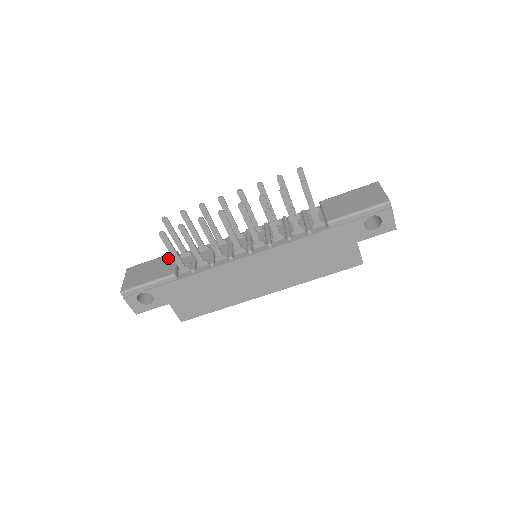
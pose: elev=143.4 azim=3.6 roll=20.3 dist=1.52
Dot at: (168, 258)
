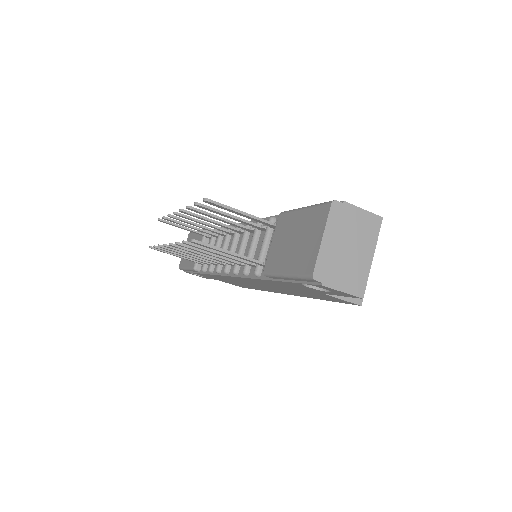
Dot at: (199, 238)
